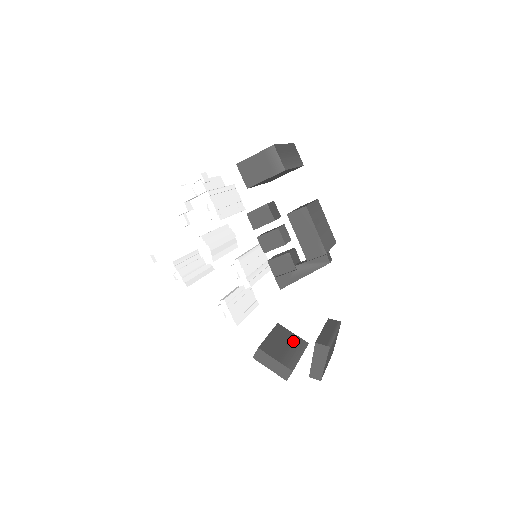
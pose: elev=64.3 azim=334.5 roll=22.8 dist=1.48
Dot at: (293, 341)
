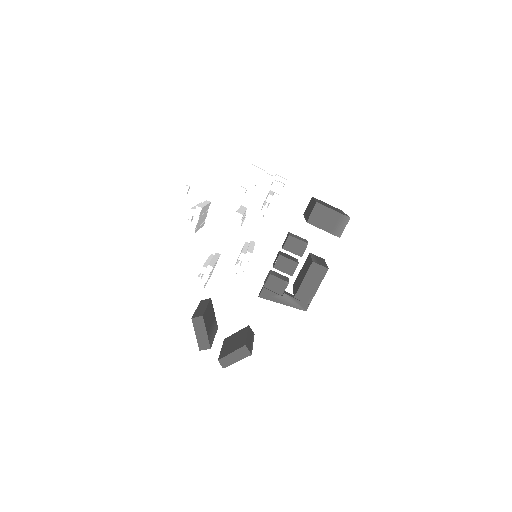
Dot at: (214, 321)
